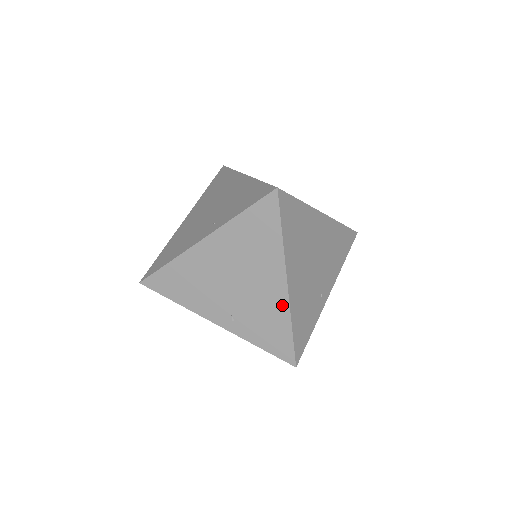
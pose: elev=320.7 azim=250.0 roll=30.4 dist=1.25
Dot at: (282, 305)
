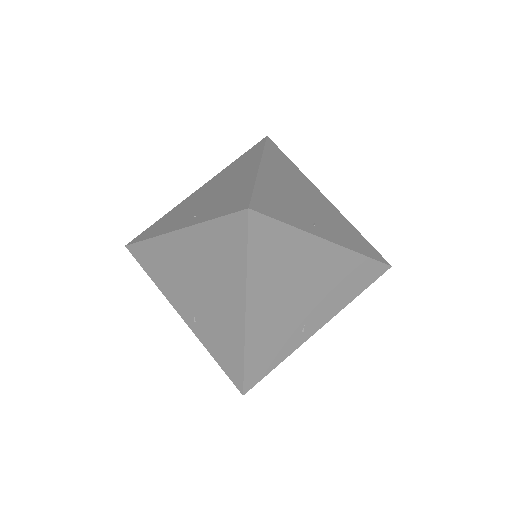
Dot at: (238, 332)
